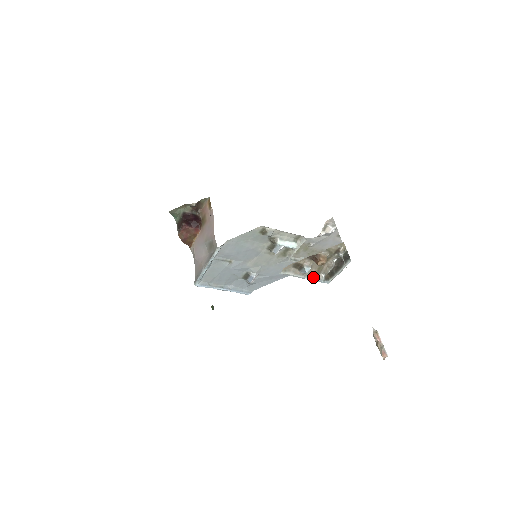
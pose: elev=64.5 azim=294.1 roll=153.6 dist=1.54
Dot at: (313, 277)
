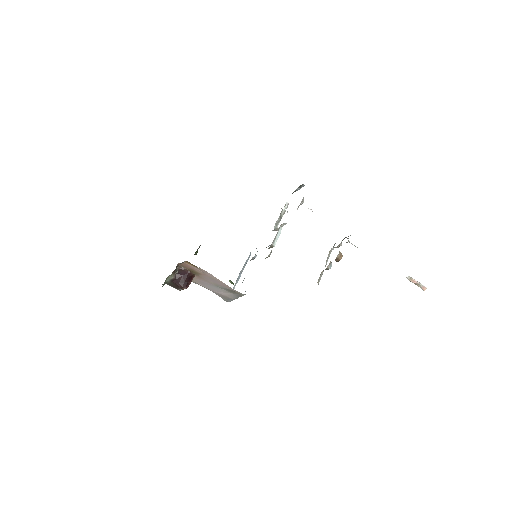
Dot at: (328, 257)
